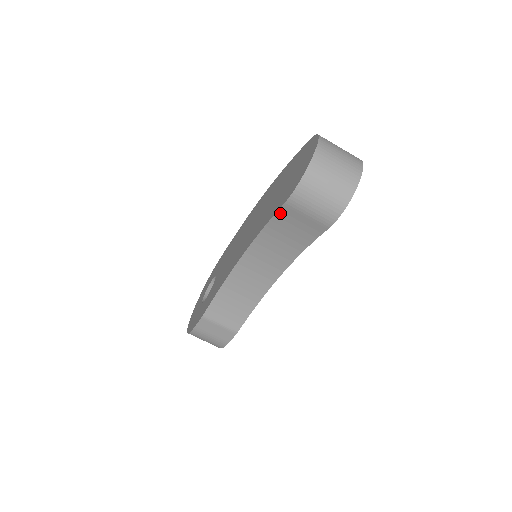
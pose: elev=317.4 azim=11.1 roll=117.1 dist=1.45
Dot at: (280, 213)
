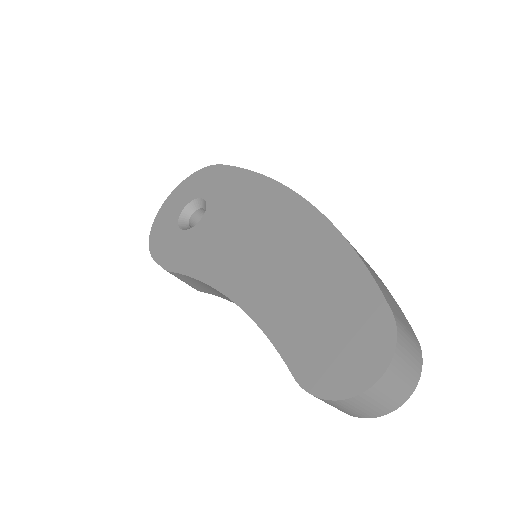
Dot at: (287, 364)
